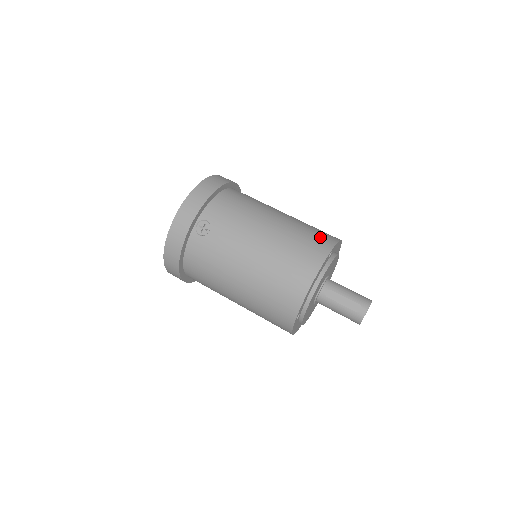
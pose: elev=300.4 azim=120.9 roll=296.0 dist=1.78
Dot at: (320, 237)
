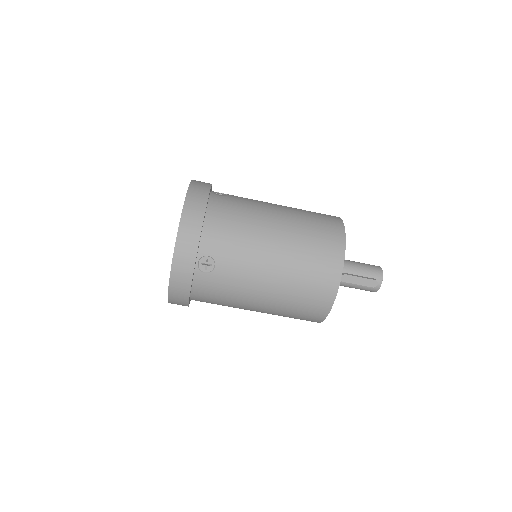
Dot at: (328, 233)
